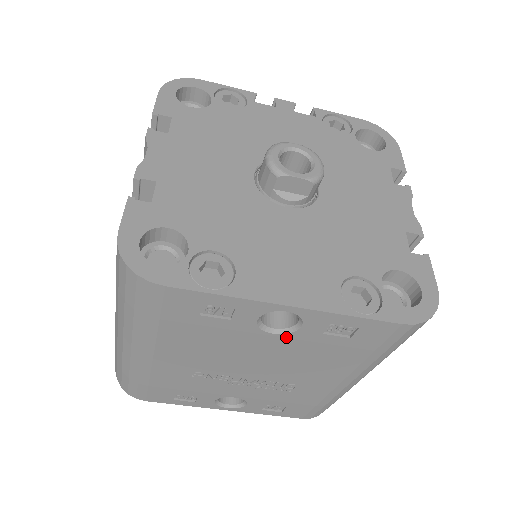
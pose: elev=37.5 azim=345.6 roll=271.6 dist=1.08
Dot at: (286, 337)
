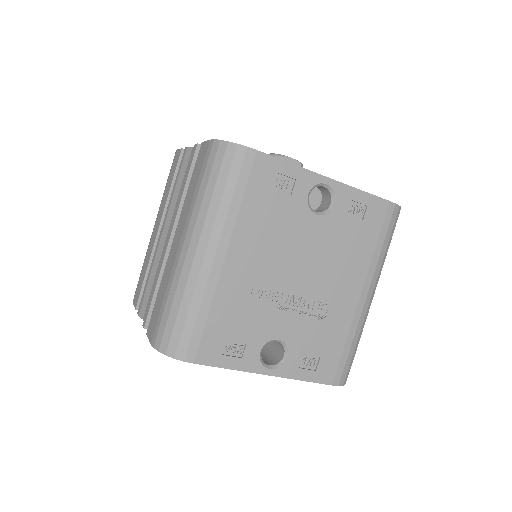
Dot at: (325, 220)
